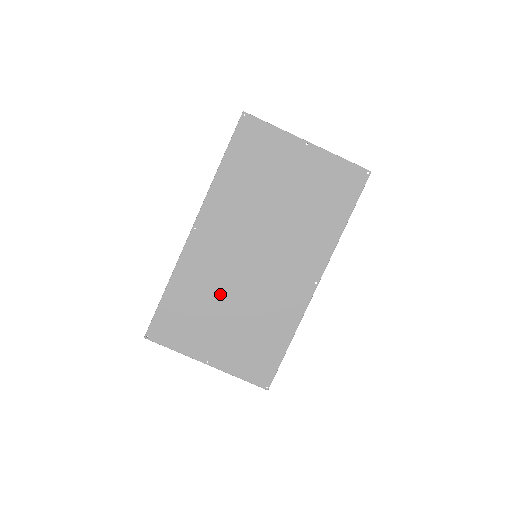
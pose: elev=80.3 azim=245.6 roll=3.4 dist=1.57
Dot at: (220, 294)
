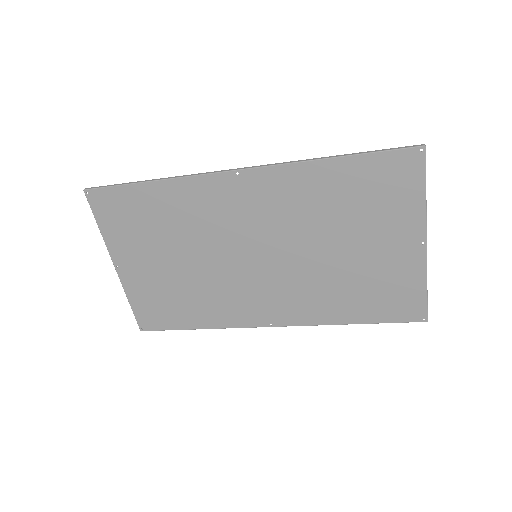
Dot at: (190, 242)
